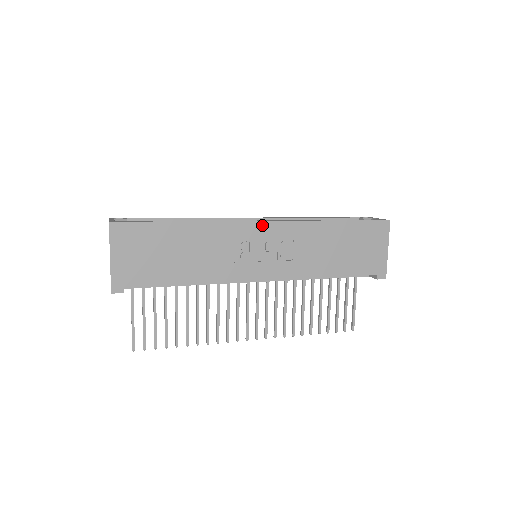
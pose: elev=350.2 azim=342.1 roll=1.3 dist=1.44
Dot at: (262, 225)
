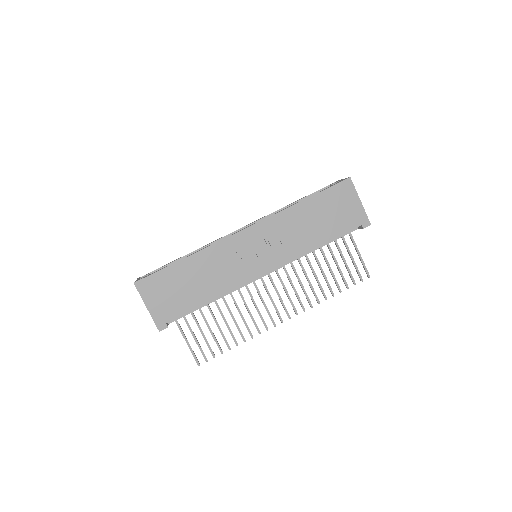
Dot at: (245, 232)
